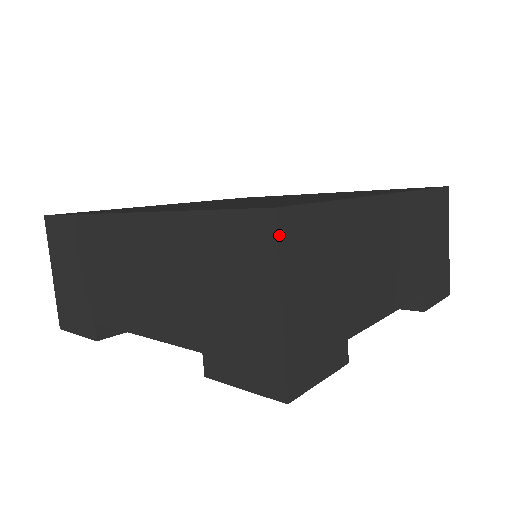
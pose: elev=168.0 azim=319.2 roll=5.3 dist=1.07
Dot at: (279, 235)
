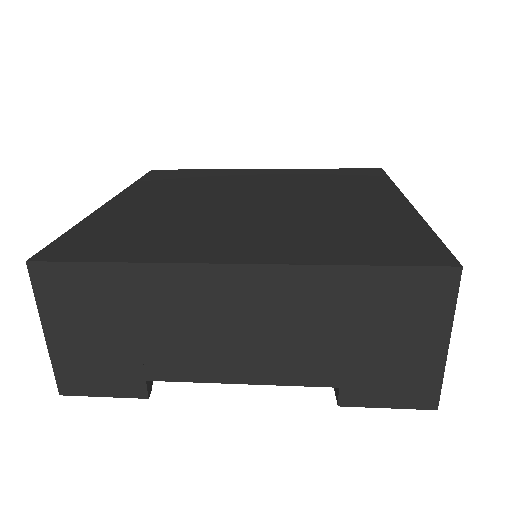
Dot at: (34, 281)
